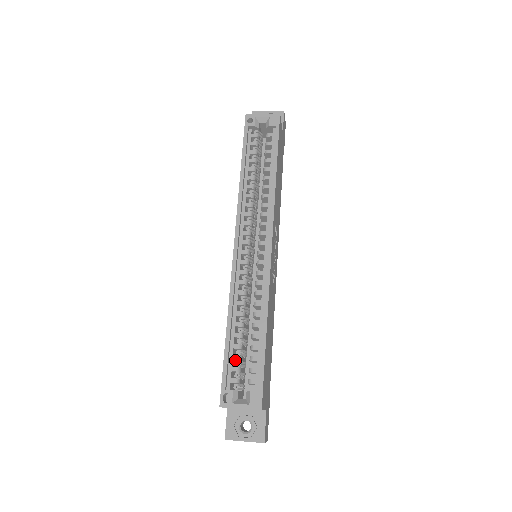
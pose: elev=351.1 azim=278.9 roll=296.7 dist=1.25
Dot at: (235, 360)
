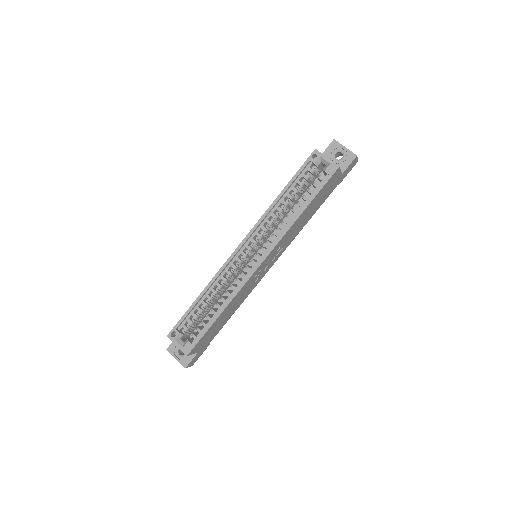
Dot at: occluded
